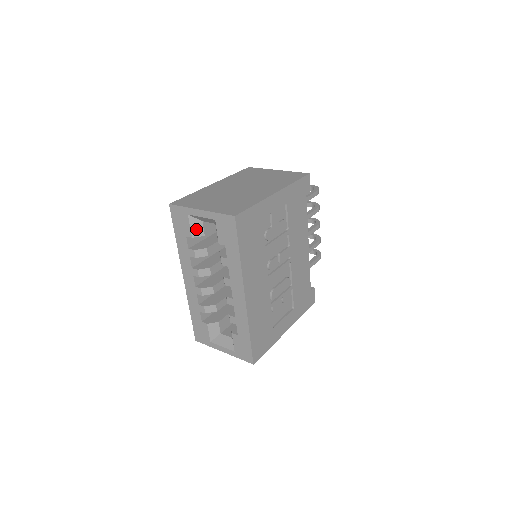
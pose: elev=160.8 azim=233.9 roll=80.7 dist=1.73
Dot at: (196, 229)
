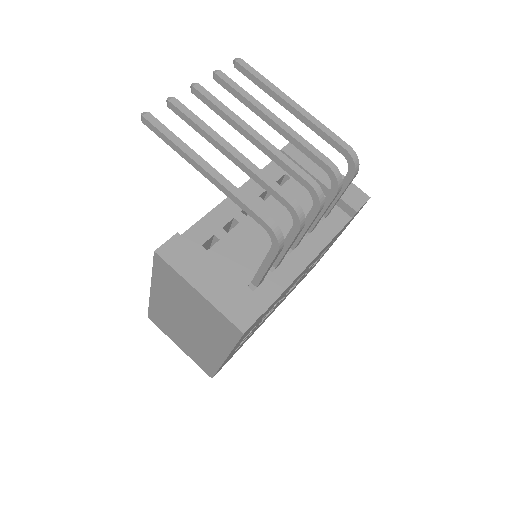
Dot at: occluded
